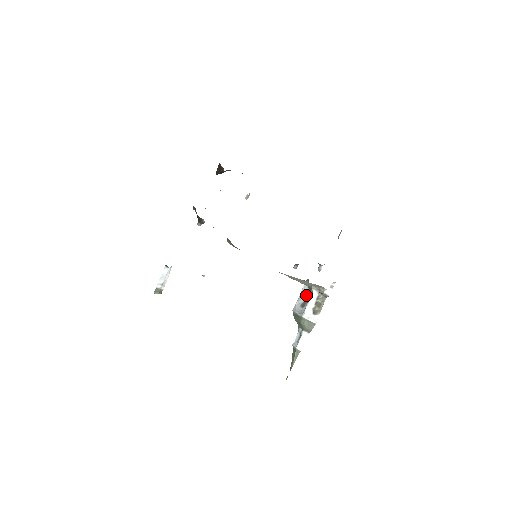
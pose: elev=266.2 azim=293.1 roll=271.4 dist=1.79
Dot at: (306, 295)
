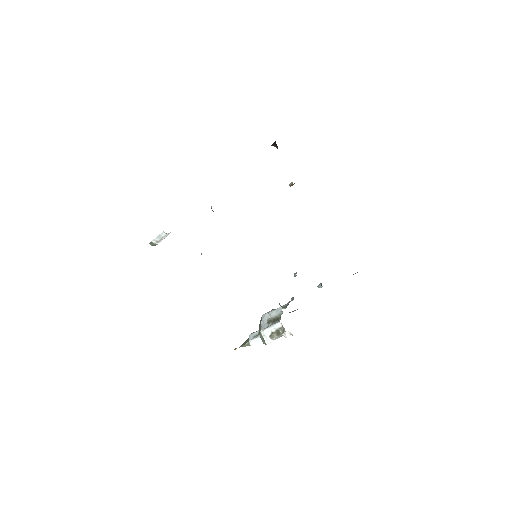
Dot at: (278, 314)
